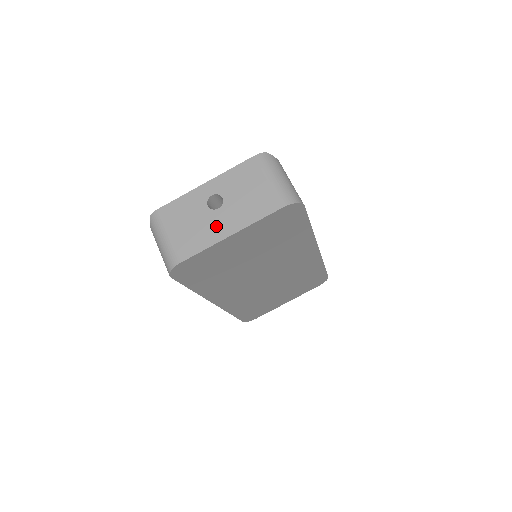
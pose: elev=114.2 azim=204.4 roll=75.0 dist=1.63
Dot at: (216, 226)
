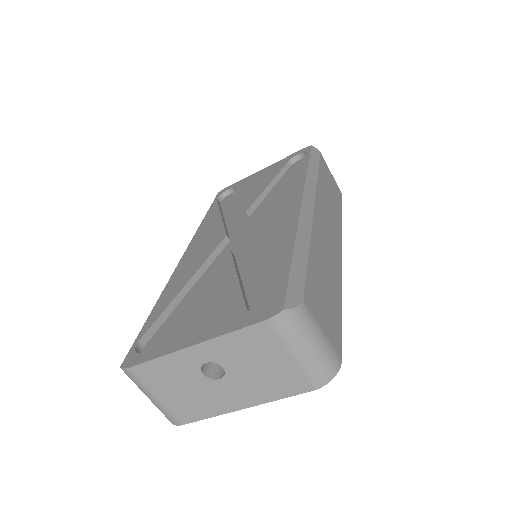
Dot at: (221, 397)
